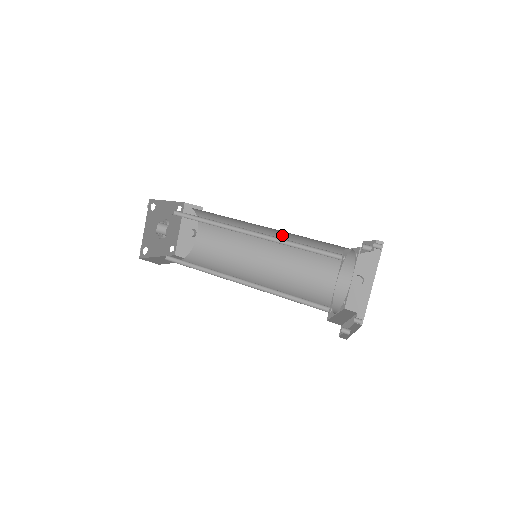
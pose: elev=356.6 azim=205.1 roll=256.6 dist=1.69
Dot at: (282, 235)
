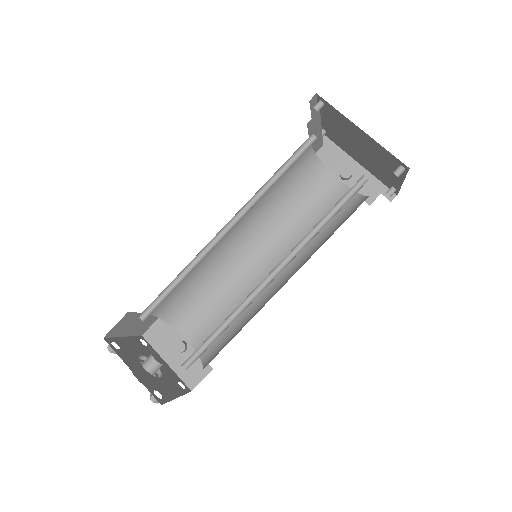
Dot at: (251, 224)
